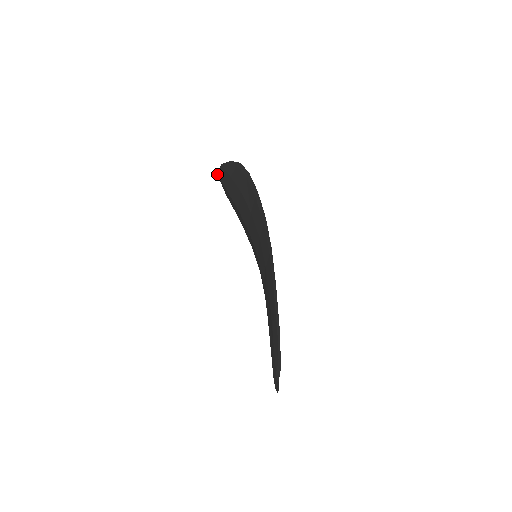
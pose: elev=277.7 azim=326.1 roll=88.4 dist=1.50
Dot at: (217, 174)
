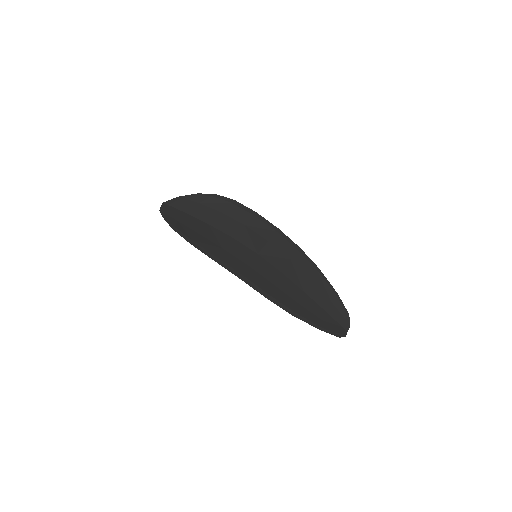
Dot at: (163, 204)
